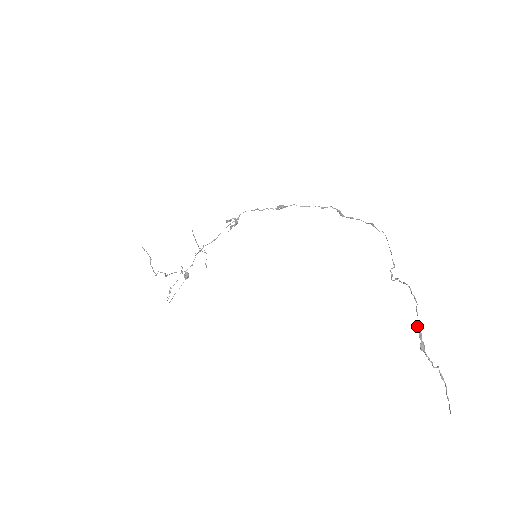
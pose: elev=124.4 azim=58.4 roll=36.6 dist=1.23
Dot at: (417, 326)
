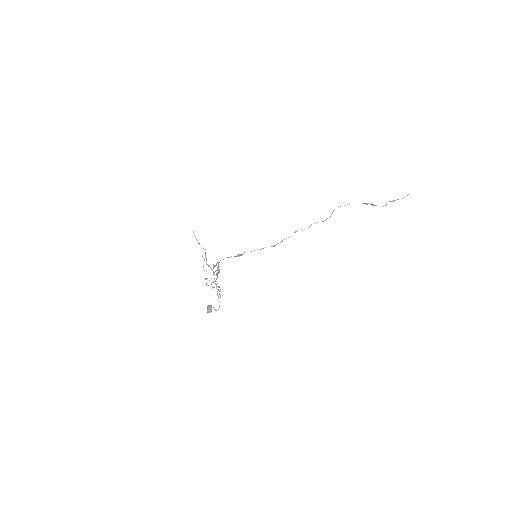
Dot at: occluded
